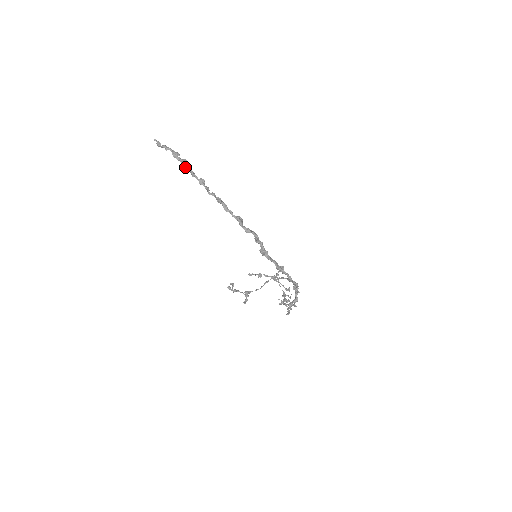
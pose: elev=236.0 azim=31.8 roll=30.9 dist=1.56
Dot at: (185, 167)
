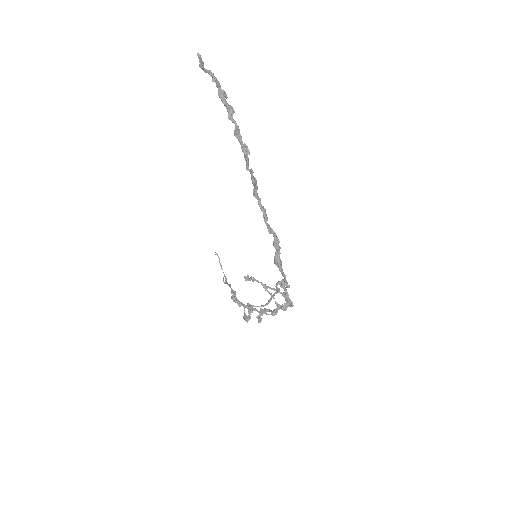
Dot at: (231, 119)
